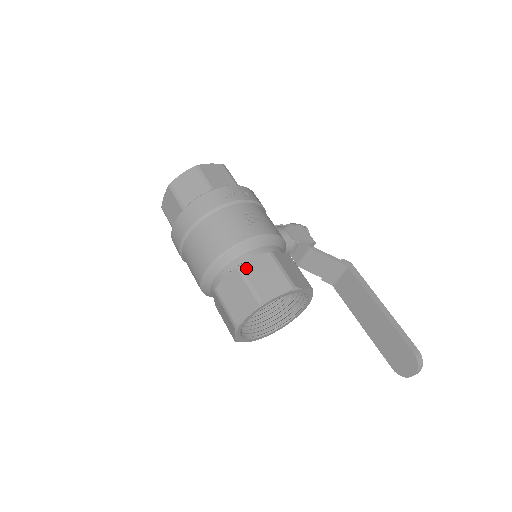
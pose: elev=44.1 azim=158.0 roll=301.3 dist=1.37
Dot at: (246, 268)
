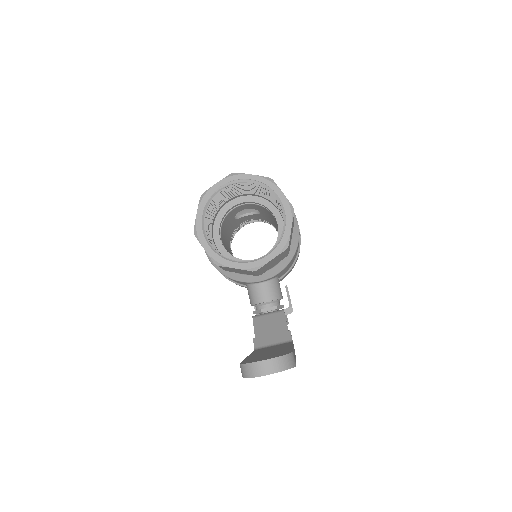
Dot at: occluded
